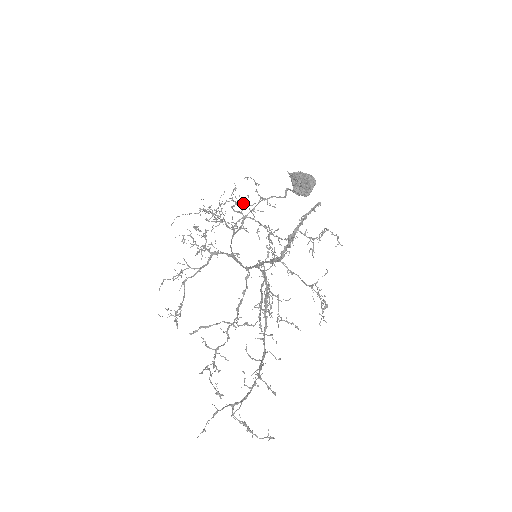
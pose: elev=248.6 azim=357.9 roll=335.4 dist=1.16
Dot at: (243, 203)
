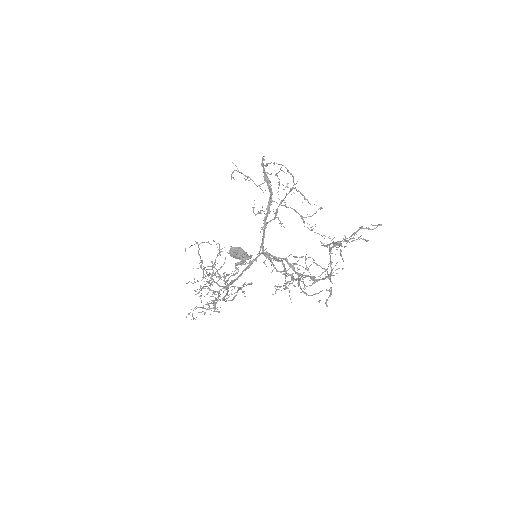
Dot at: occluded
